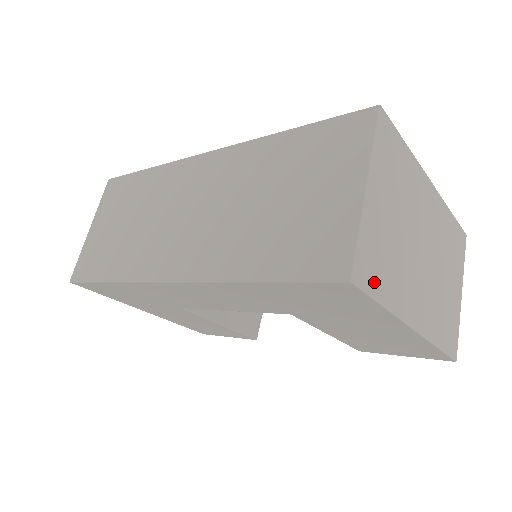
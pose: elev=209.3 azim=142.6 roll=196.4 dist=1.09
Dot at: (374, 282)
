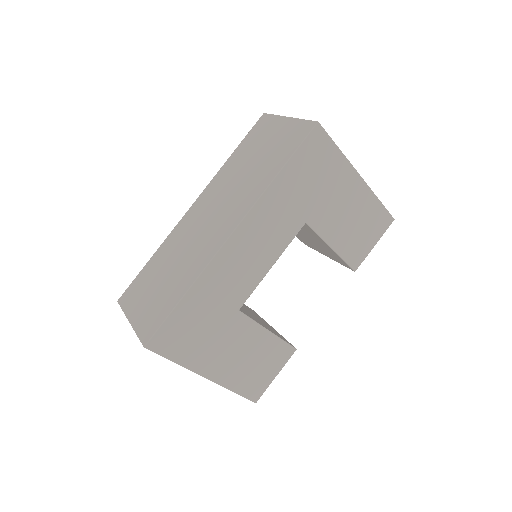
Dot at: occluded
